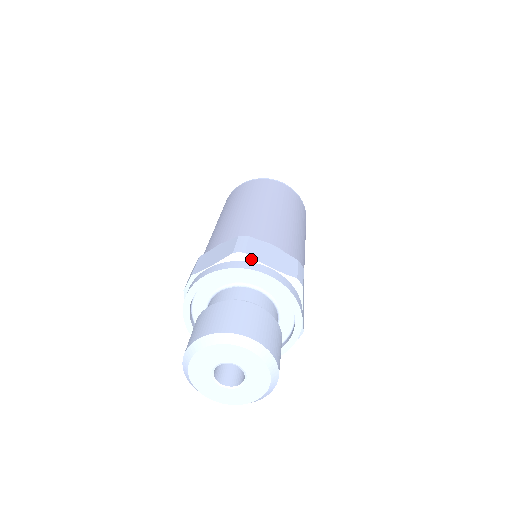
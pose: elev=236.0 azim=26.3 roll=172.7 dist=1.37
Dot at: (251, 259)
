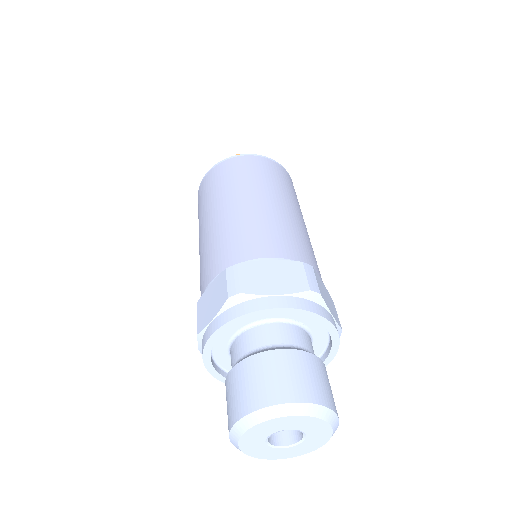
Dot at: (250, 296)
